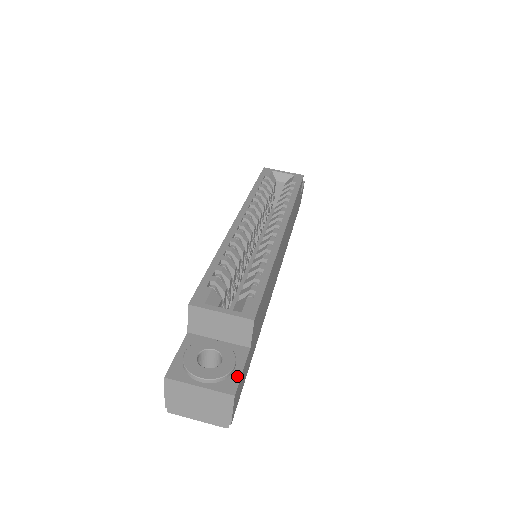
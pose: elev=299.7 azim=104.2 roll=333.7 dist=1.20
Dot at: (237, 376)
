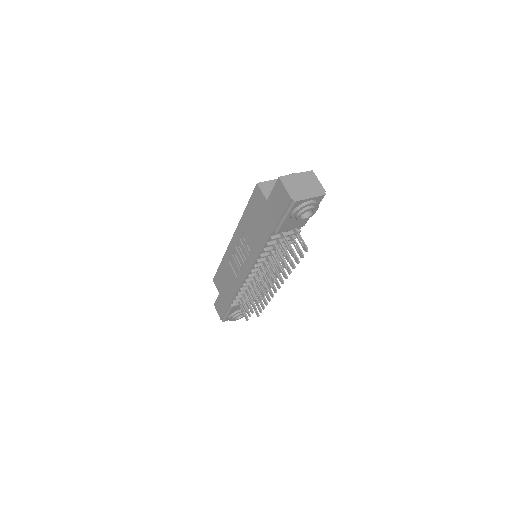
Dot at: occluded
